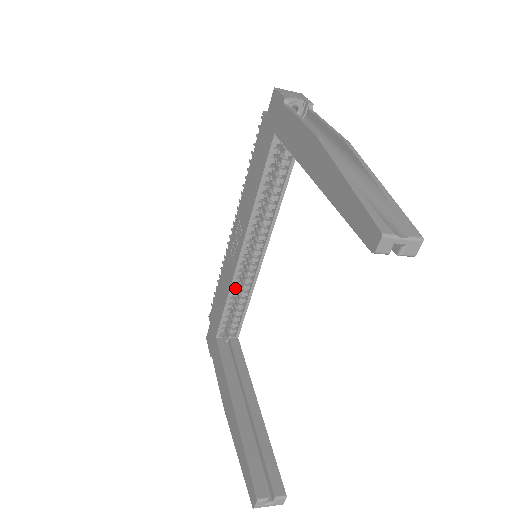
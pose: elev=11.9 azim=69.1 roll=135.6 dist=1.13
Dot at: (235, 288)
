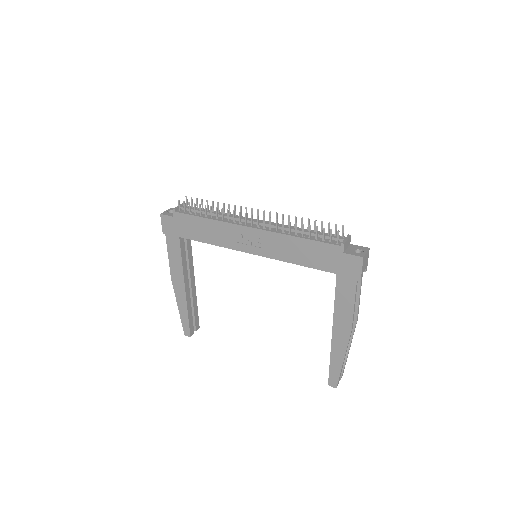
Dot at: occluded
